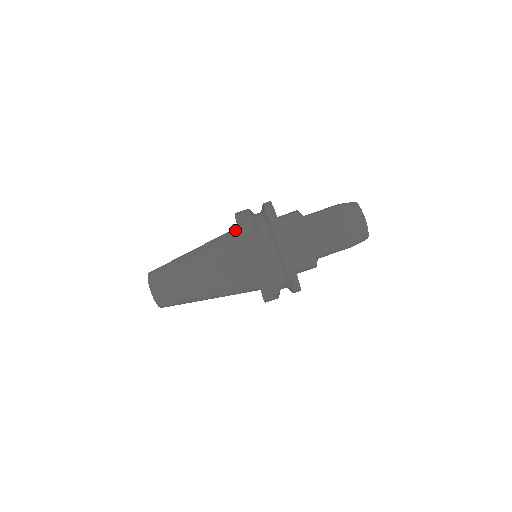
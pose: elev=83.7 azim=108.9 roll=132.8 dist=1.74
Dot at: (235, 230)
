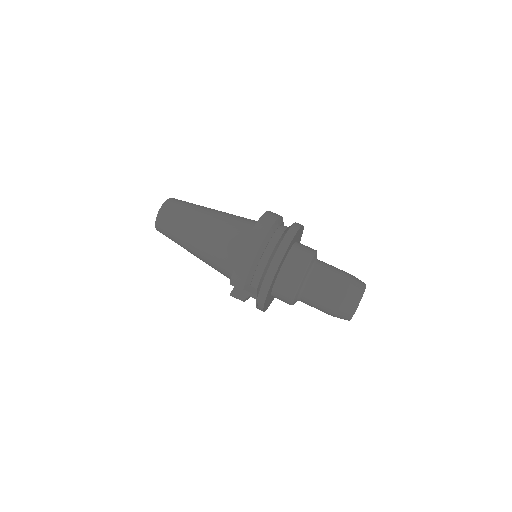
Dot at: (254, 225)
